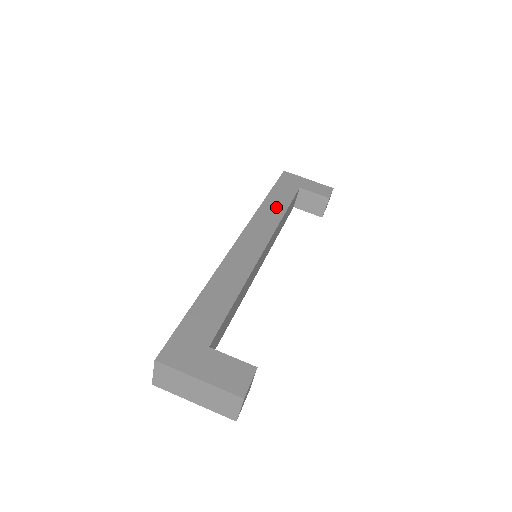
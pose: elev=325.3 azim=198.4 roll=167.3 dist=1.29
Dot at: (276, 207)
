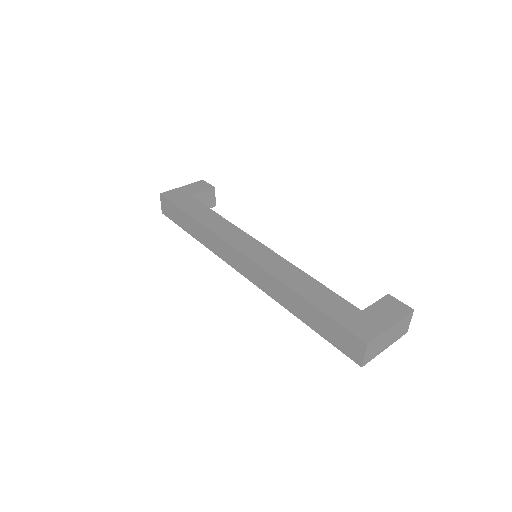
Dot at: (211, 218)
